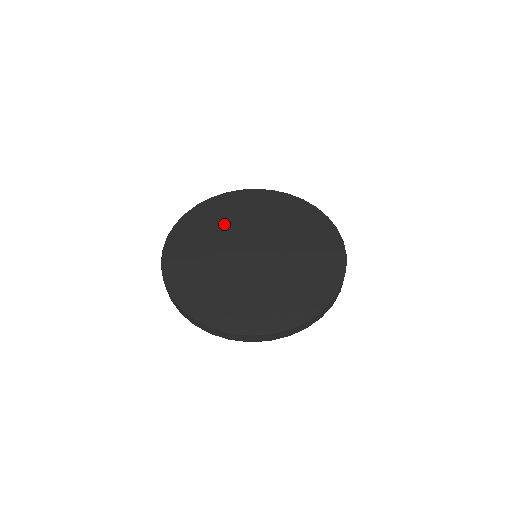
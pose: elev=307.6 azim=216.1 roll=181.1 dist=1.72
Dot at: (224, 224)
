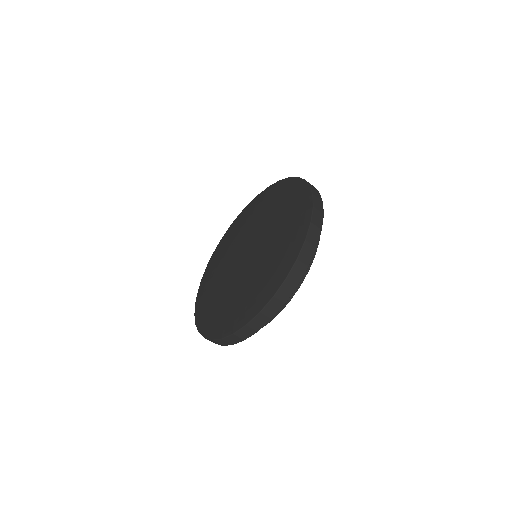
Dot at: (223, 257)
